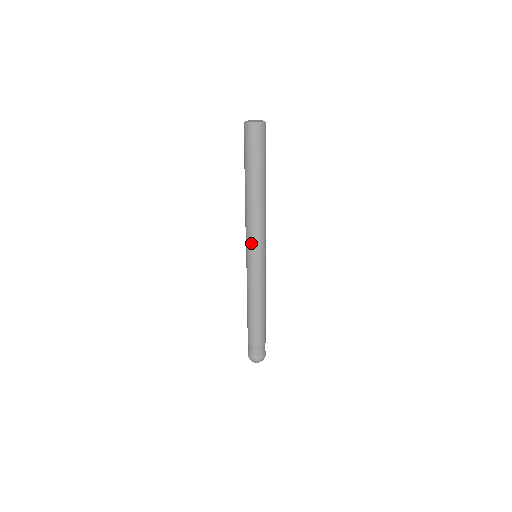
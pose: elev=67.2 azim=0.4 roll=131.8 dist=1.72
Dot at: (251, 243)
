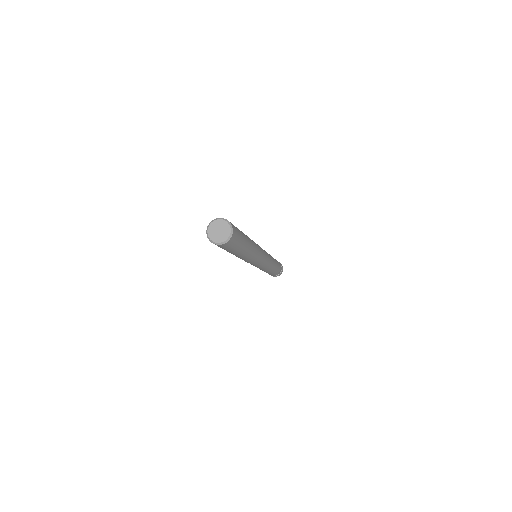
Dot at: (255, 263)
